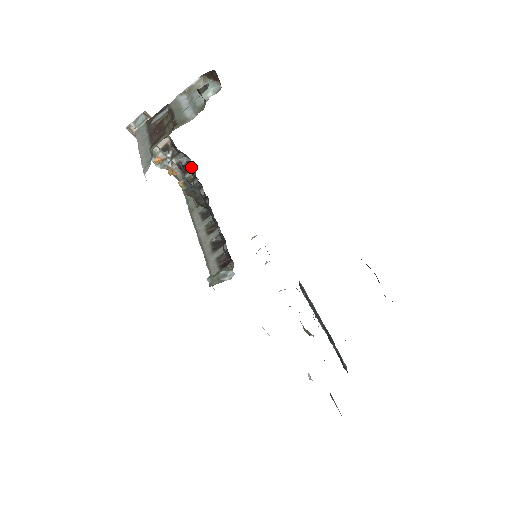
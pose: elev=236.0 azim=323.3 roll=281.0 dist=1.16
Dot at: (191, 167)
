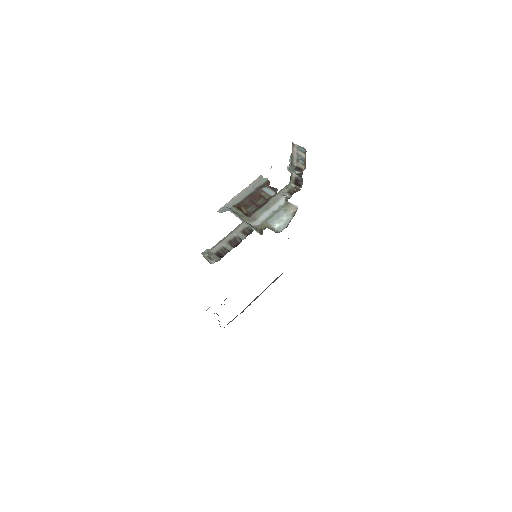
Dot at: (300, 187)
